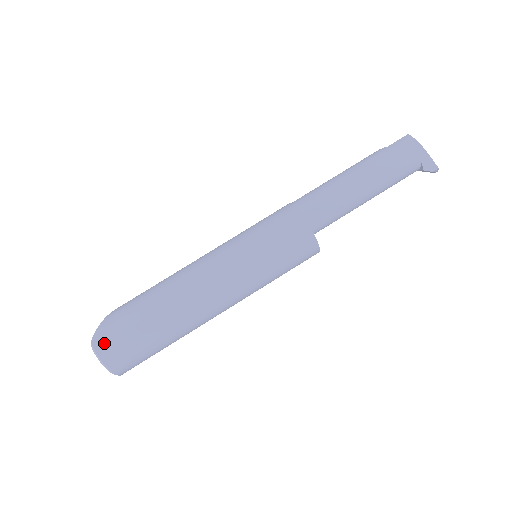
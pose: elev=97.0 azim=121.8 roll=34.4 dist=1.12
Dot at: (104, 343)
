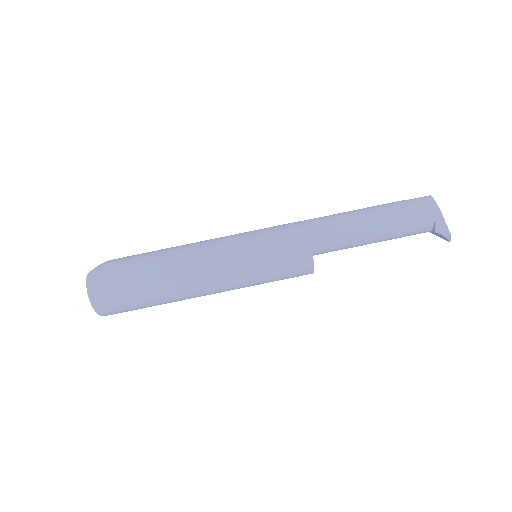
Dot at: (97, 279)
